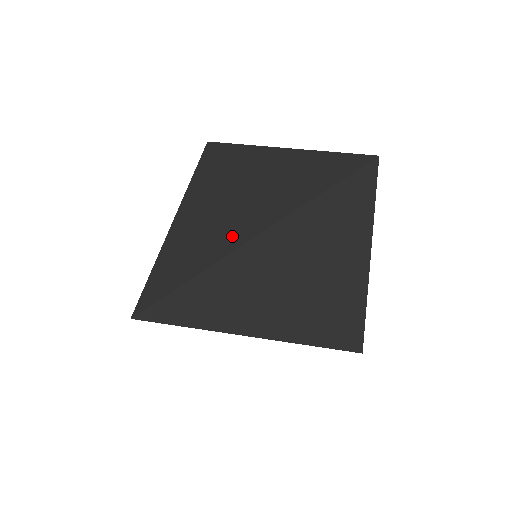
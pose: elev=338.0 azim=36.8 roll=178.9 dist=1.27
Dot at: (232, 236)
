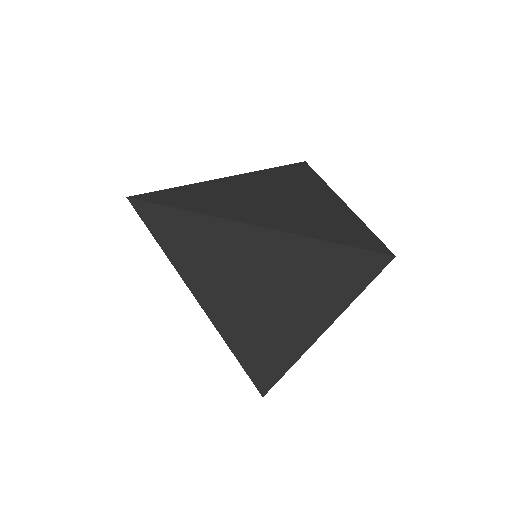
Dot at: occluded
